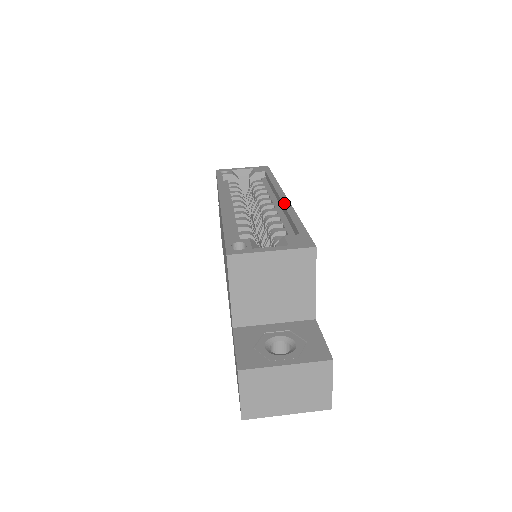
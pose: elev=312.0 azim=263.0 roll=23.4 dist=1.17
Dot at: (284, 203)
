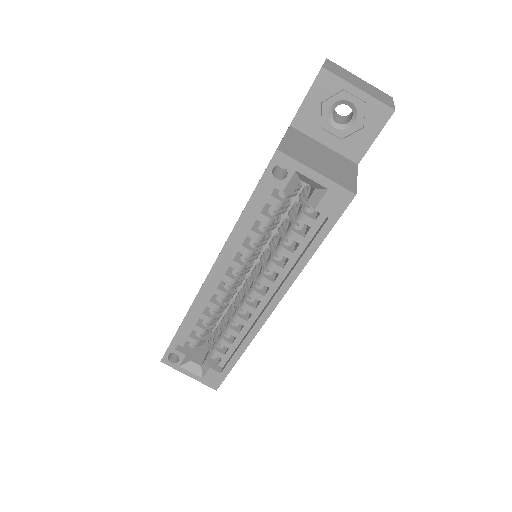
Dot at: (256, 325)
